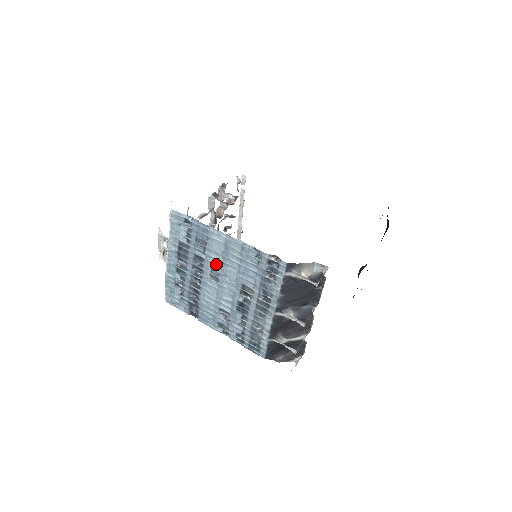
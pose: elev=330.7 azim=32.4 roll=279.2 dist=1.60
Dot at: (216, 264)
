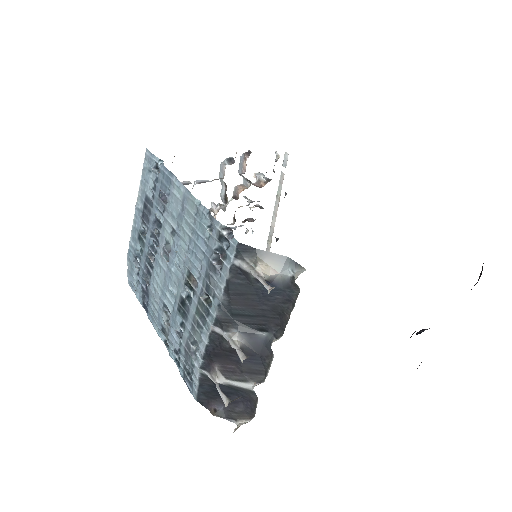
Dot at: (170, 233)
